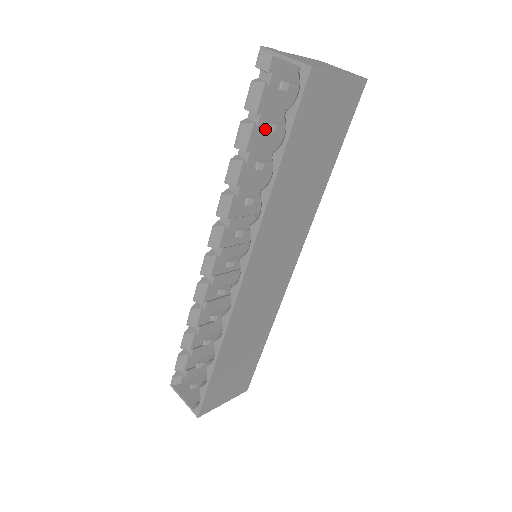
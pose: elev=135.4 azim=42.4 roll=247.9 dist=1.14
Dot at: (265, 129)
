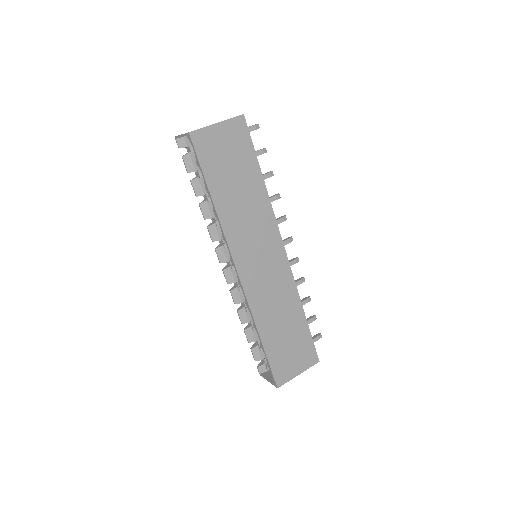
Dot at: occluded
